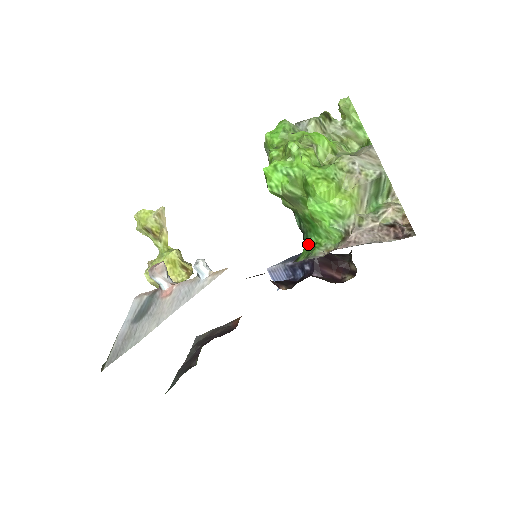
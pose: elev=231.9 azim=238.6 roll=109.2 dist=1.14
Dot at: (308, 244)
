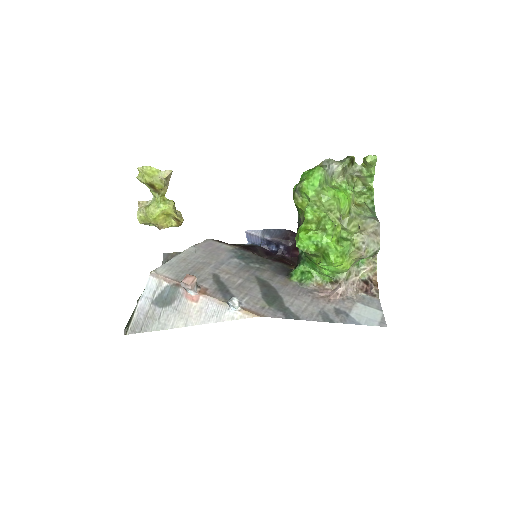
Dot at: (302, 267)
